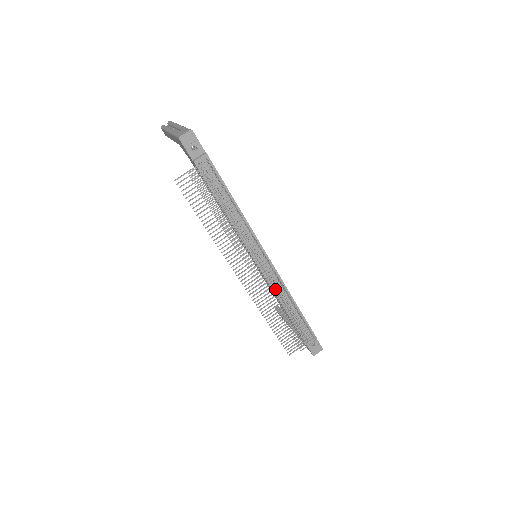
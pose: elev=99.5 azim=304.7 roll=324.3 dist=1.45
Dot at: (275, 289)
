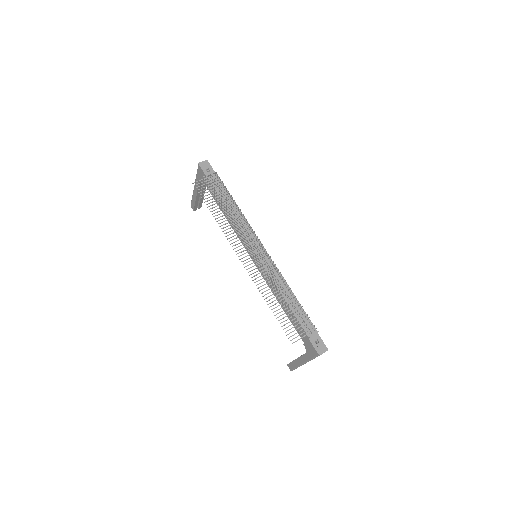
Dot at: (273, 277)
